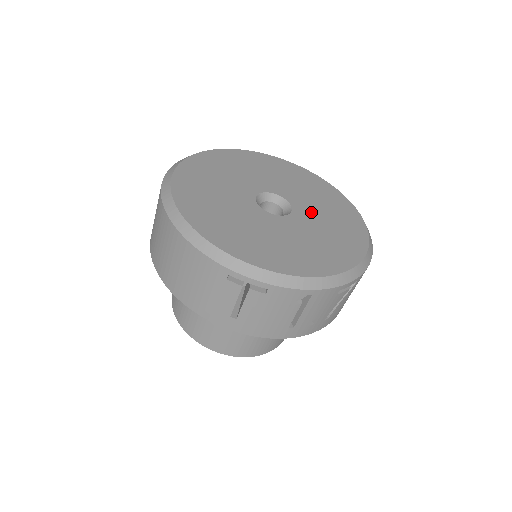
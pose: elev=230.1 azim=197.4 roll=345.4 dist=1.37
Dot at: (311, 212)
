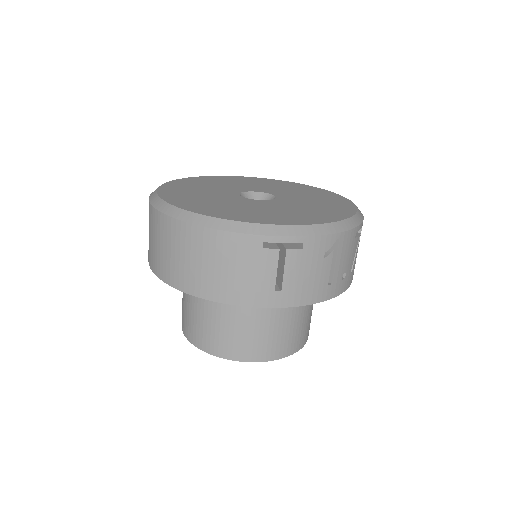
Dot at: (291, 195)
